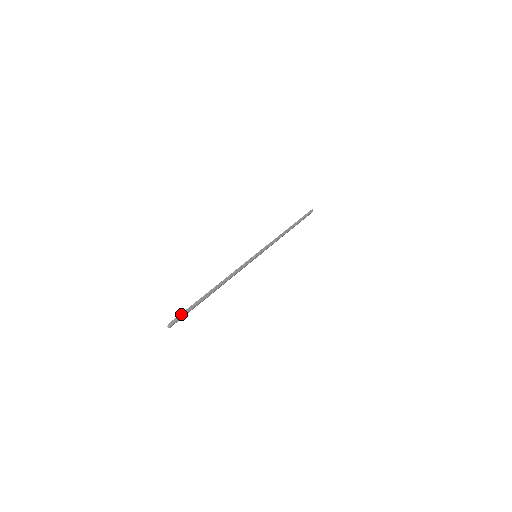
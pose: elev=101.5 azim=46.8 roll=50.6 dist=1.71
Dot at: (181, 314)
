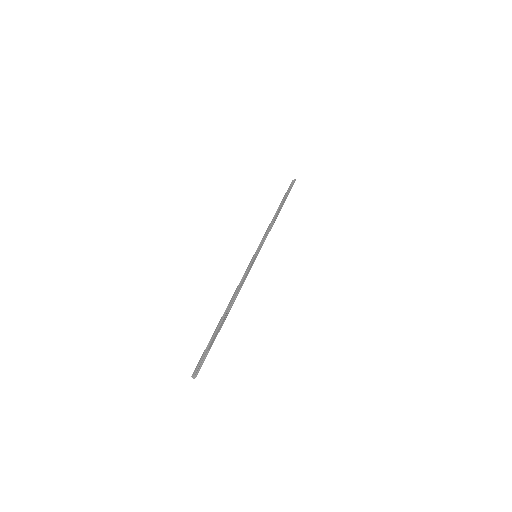
Dot at: occluded
